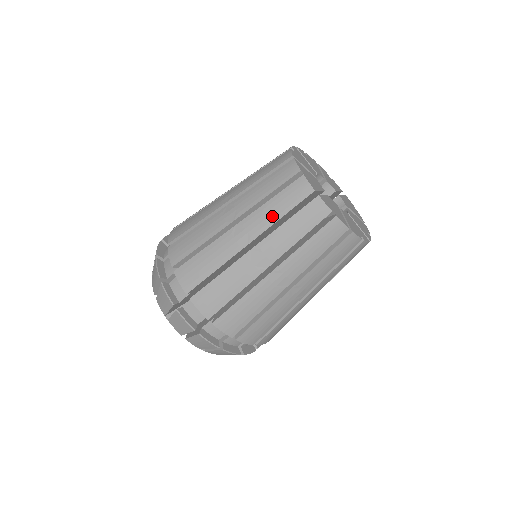
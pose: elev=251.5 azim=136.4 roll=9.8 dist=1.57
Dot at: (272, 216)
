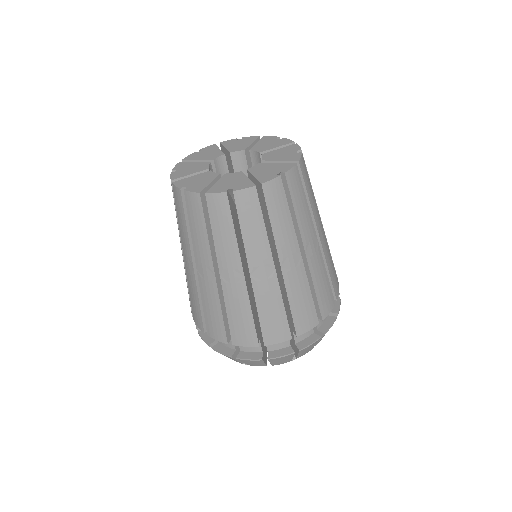
Dot at: (202, 240)
